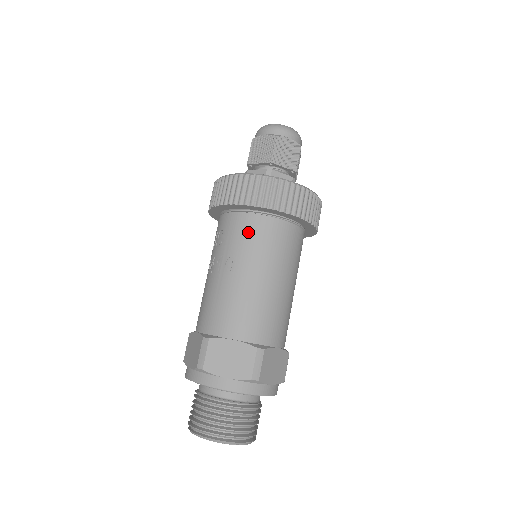
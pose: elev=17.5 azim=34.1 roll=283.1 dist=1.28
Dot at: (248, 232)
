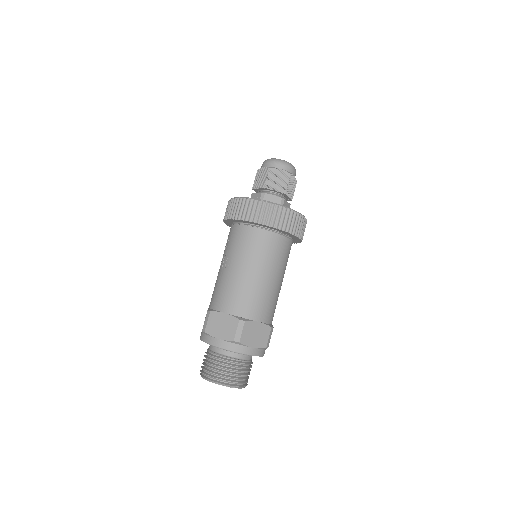
Dot at: (241, 239)
